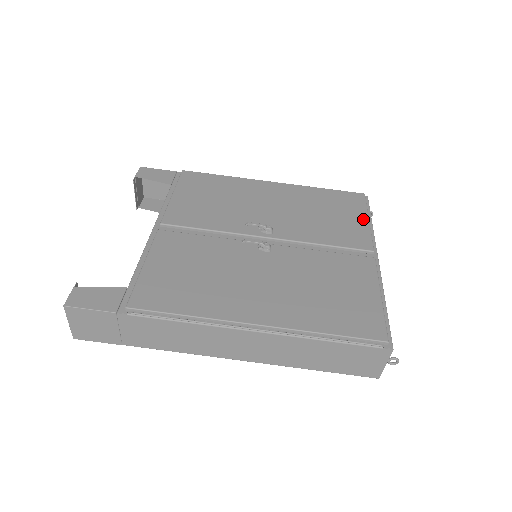
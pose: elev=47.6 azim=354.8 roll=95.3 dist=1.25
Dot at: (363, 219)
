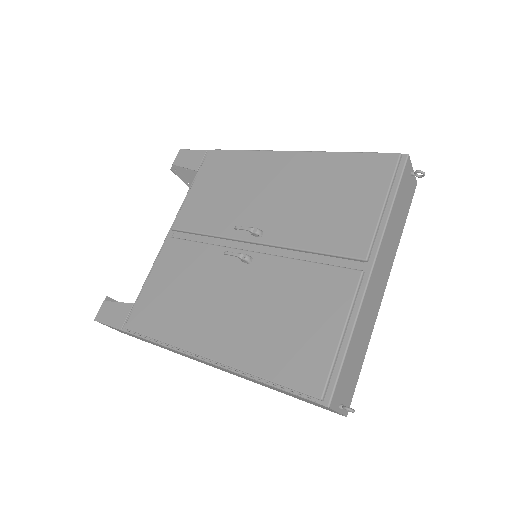
Dot at: (376, 203)
